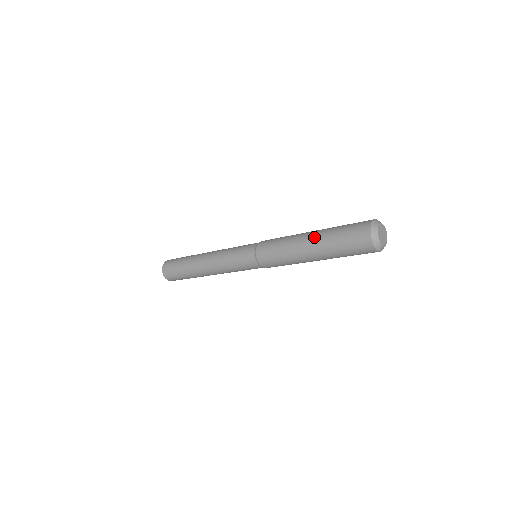
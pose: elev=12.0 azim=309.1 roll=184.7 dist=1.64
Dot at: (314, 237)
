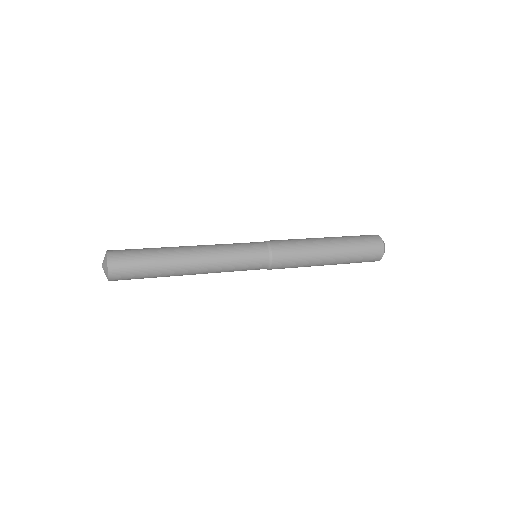
Dot at: (337, 250)
